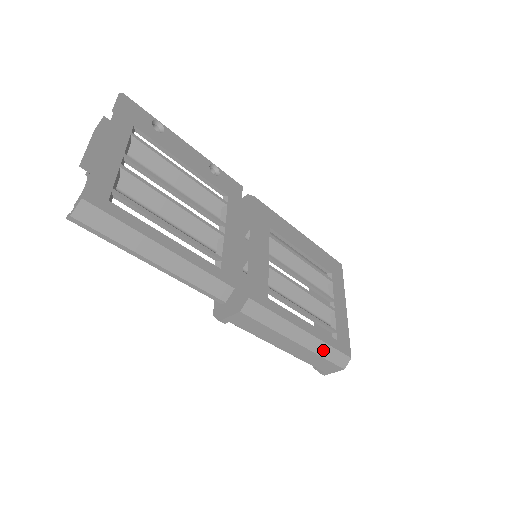
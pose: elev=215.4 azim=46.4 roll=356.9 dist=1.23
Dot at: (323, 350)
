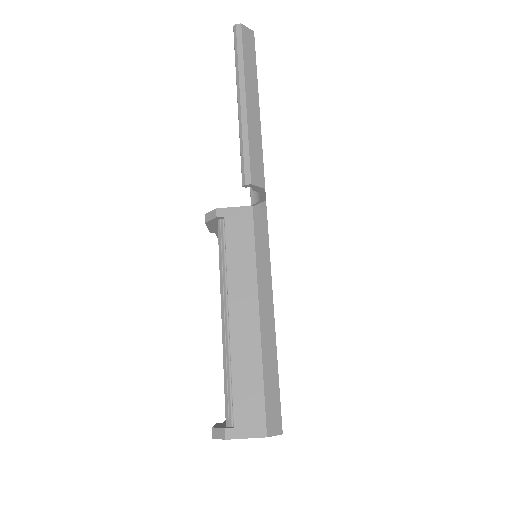
Dot at: (270, 367)
